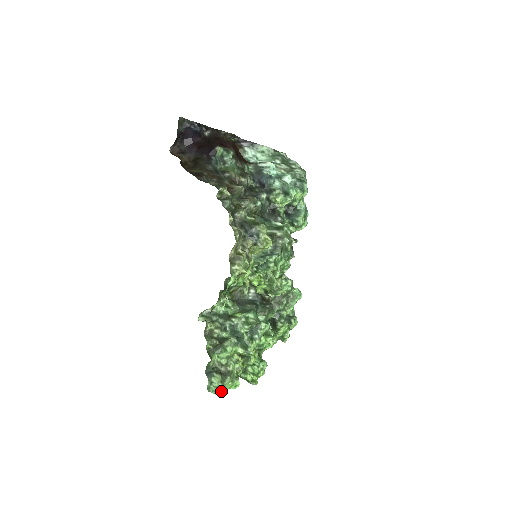
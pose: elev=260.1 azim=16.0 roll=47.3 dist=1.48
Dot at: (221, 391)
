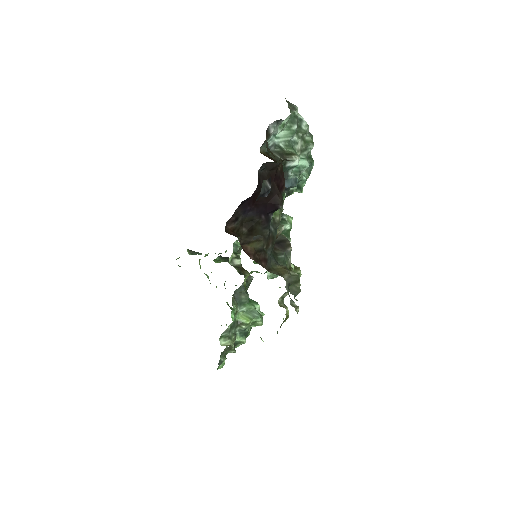
Dot at: occluded
